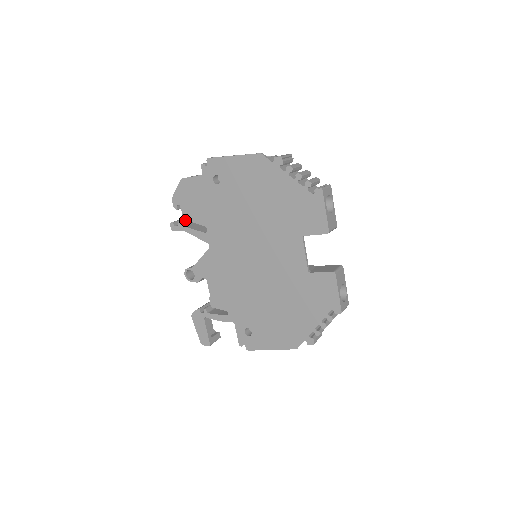
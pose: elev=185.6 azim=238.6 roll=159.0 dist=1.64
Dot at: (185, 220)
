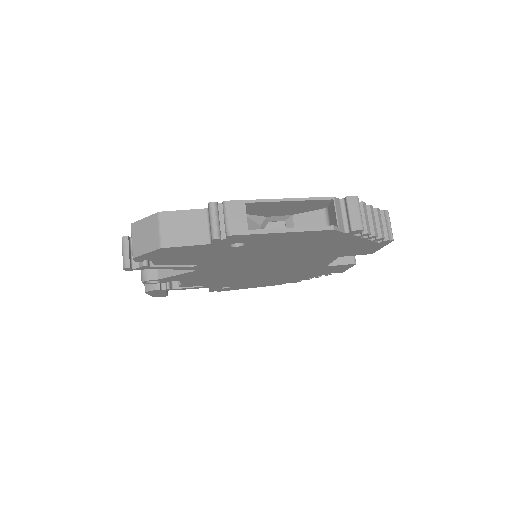
Dot at: occluded
